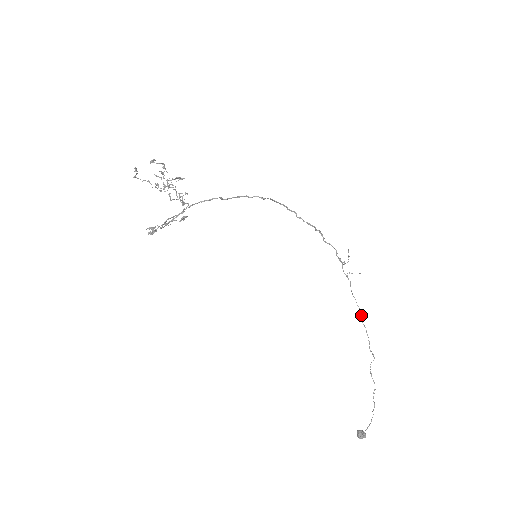
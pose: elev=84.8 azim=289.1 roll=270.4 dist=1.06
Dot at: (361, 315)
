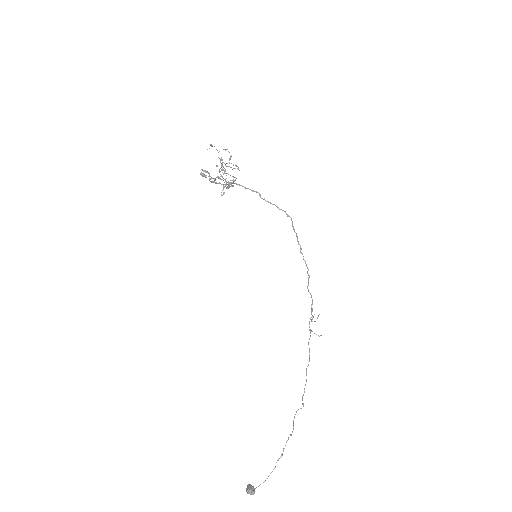
Dot at: occluded
